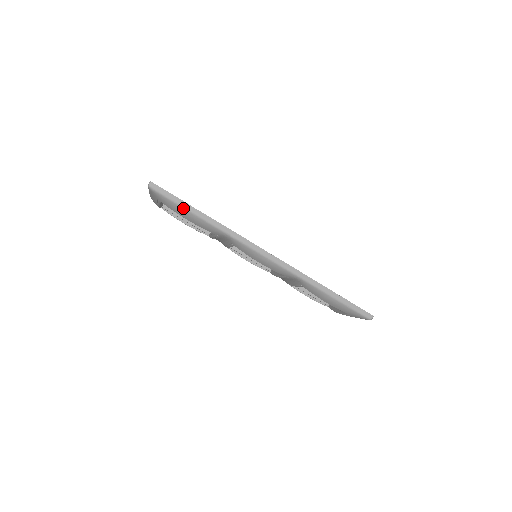
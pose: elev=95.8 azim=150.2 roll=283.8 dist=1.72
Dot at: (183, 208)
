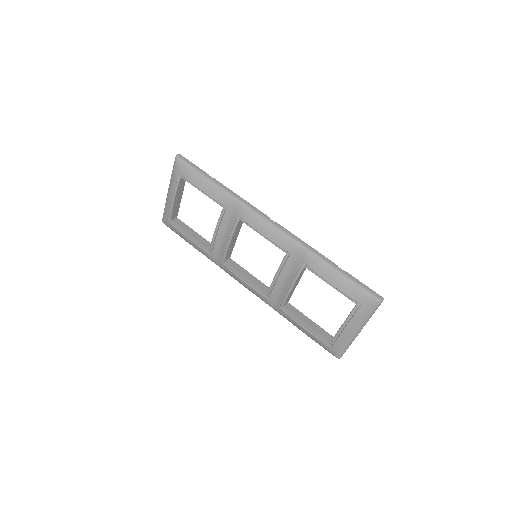
Dot at: (201, 174)
